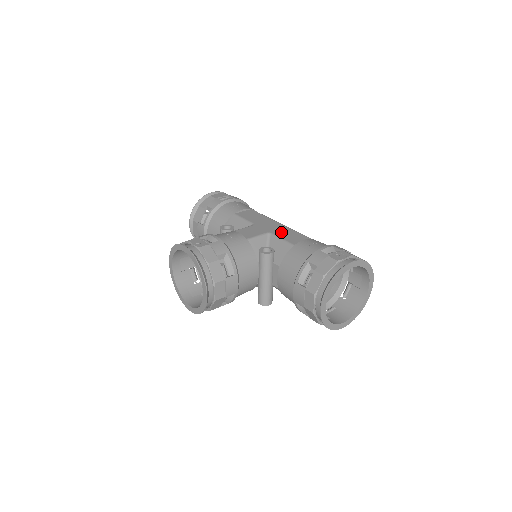
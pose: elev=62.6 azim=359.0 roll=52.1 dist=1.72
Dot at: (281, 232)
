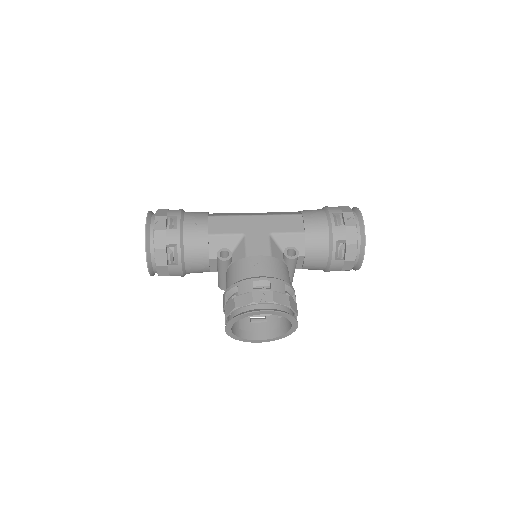
Dot at: (275, 226)
